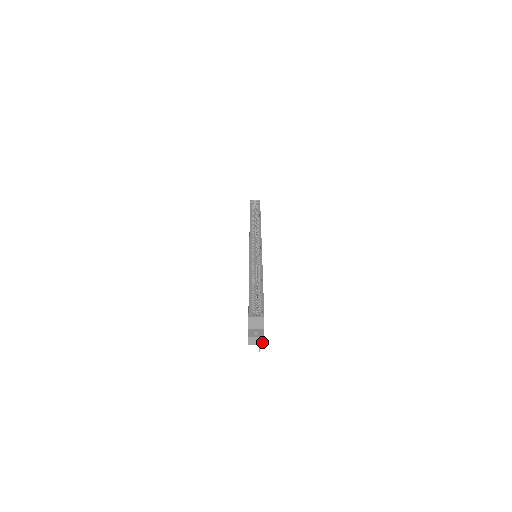
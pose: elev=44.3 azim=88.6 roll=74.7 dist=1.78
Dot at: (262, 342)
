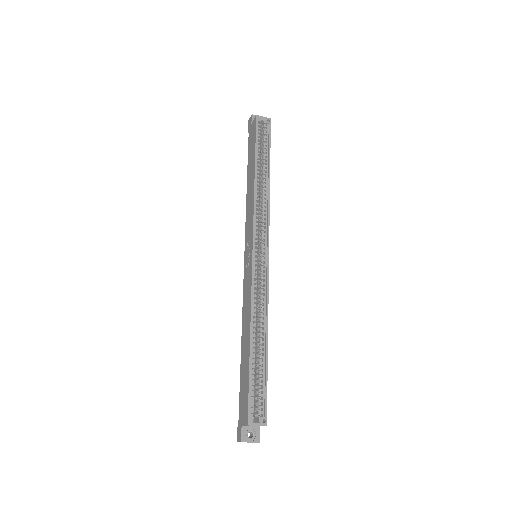
Dot at: (255, 442)
